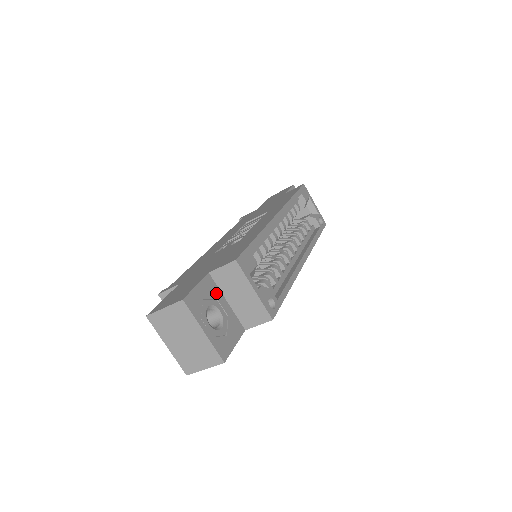
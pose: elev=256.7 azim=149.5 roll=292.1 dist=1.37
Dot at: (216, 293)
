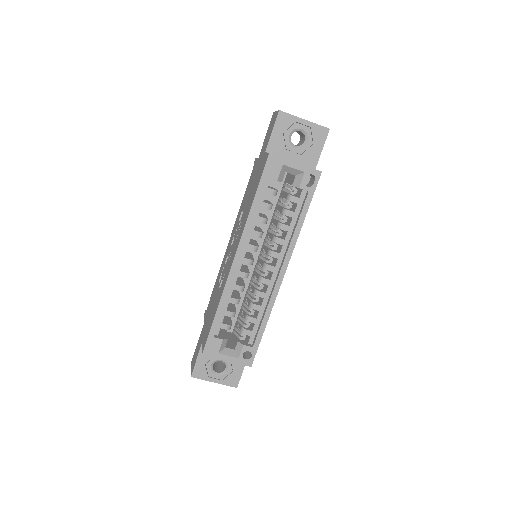
Dot at: occluded
